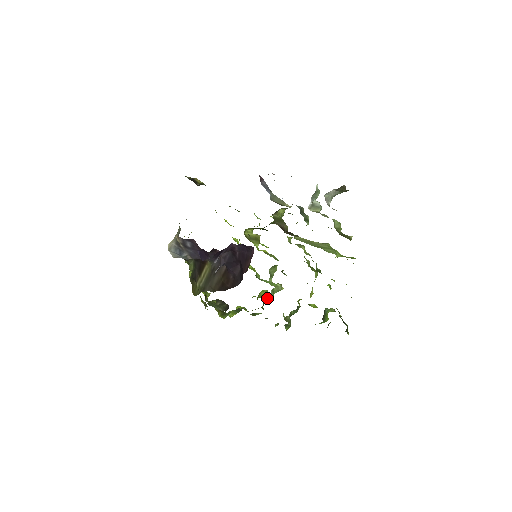
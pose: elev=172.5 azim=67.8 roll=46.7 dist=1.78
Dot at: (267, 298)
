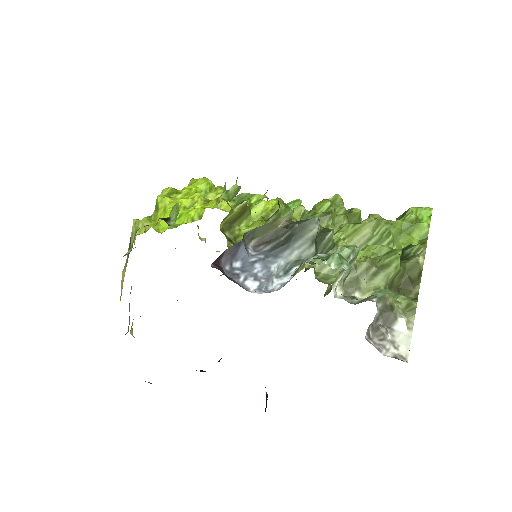
Dot at: occluded
